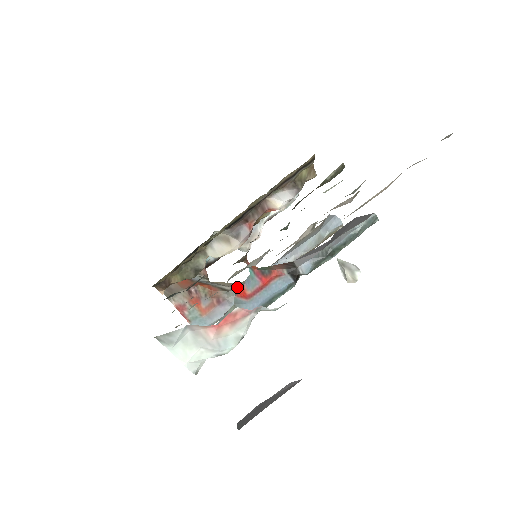
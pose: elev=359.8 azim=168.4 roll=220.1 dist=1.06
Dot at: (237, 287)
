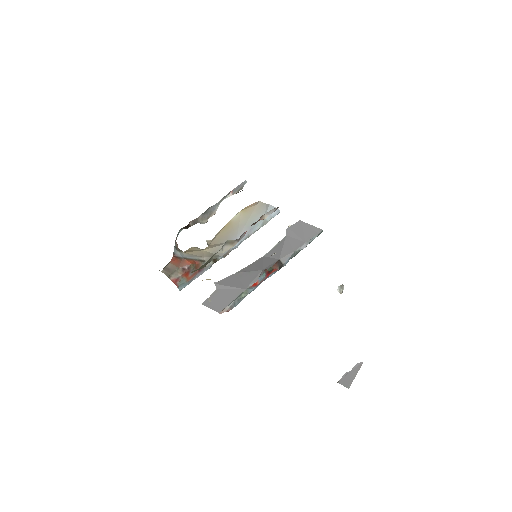
Dot at: occluded
